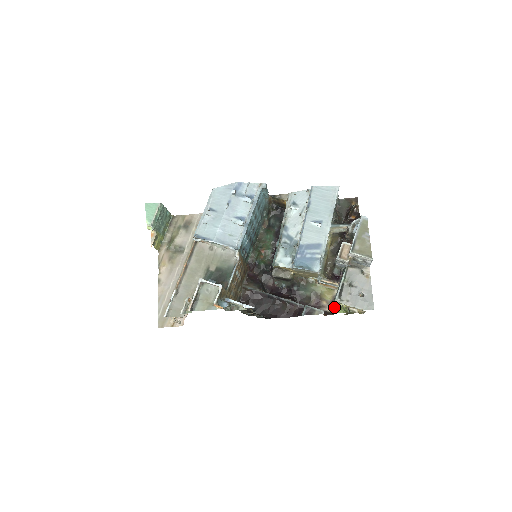
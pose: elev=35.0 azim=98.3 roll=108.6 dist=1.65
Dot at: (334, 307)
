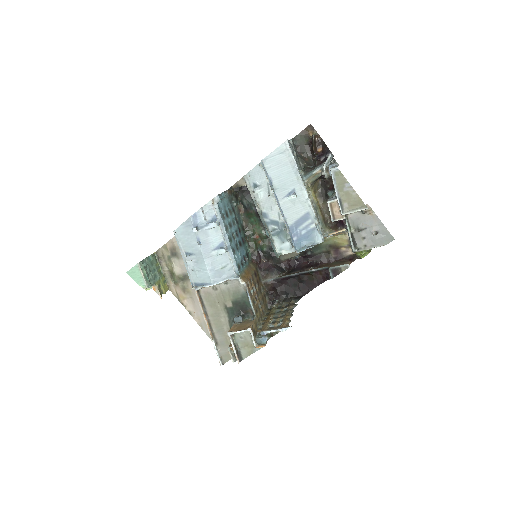
Dot at: (355, 254)
